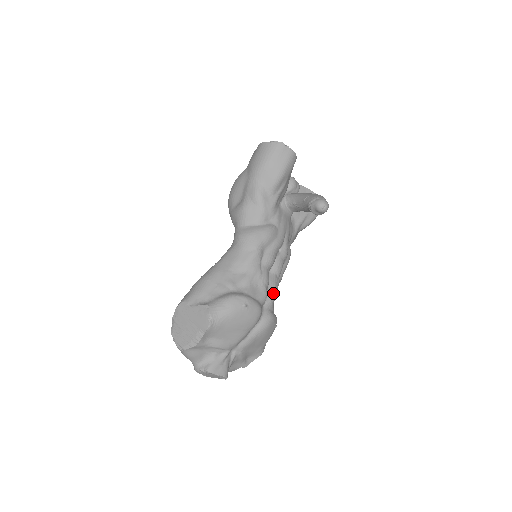
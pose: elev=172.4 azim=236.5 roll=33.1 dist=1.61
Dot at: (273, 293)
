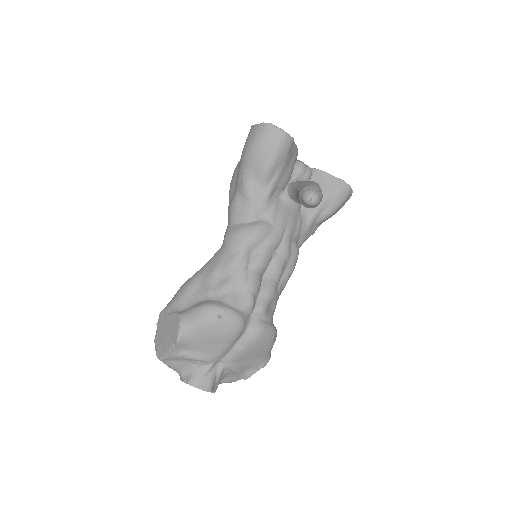
Dot at: (266, 300)
